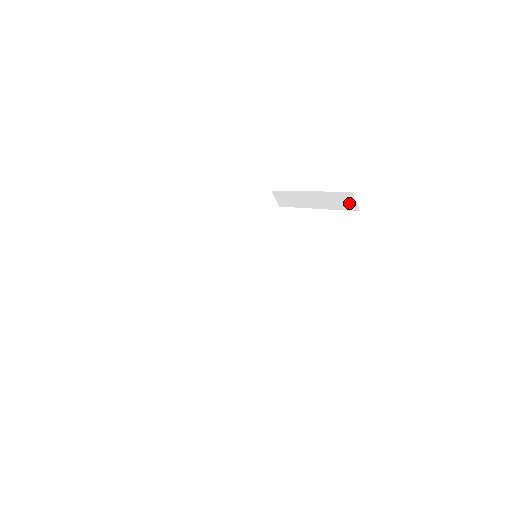
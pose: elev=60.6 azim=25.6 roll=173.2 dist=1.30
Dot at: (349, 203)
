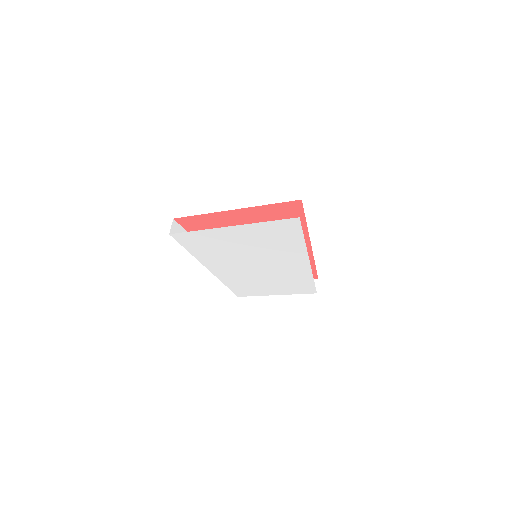
Dot at: occluded
